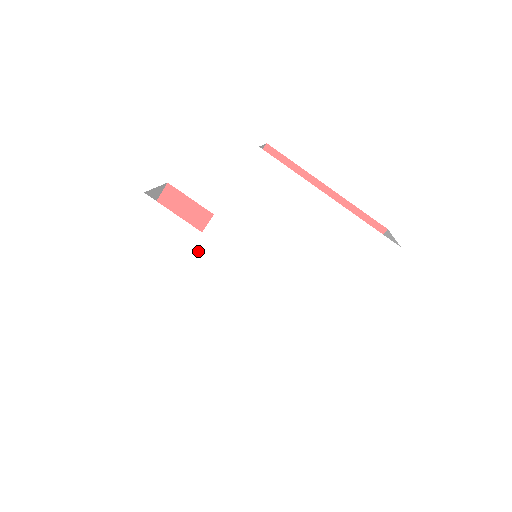
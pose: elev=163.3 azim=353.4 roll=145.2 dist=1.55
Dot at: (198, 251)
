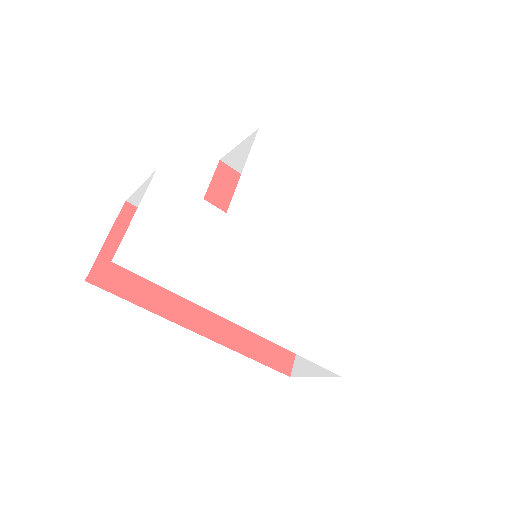
Dot at: (226, 235)
